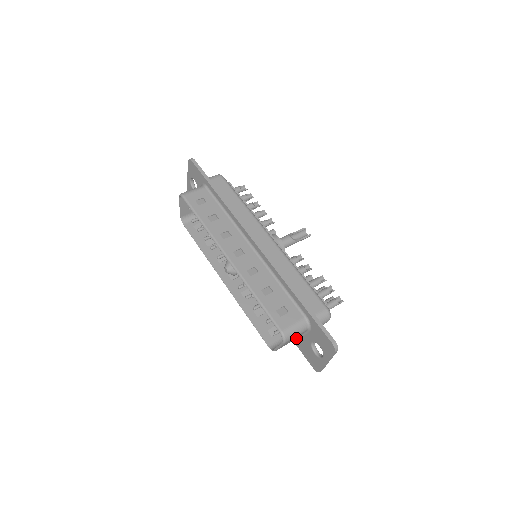
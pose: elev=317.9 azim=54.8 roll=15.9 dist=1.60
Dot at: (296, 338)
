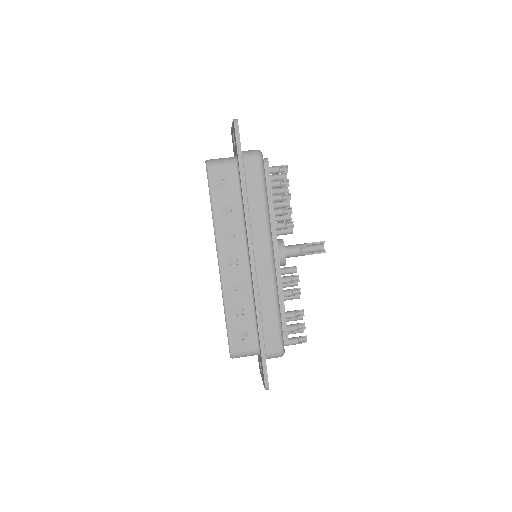
Dot at: occluded
